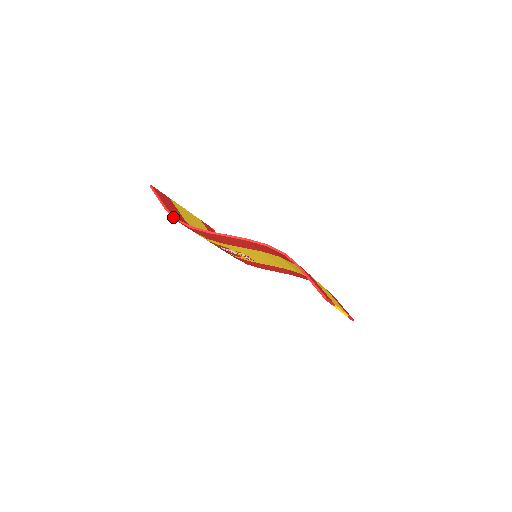
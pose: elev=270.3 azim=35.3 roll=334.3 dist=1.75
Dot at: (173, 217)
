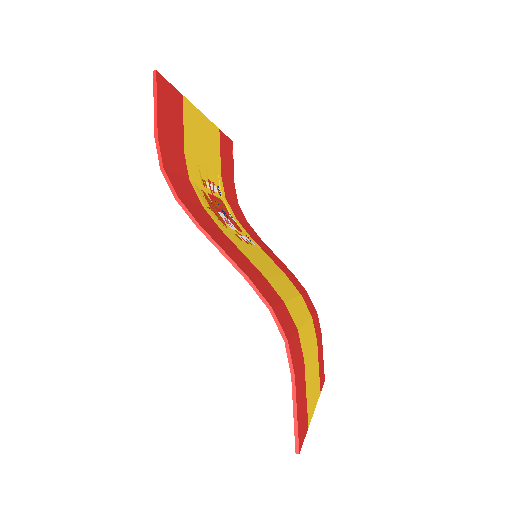
Dot at: (159, 160)
